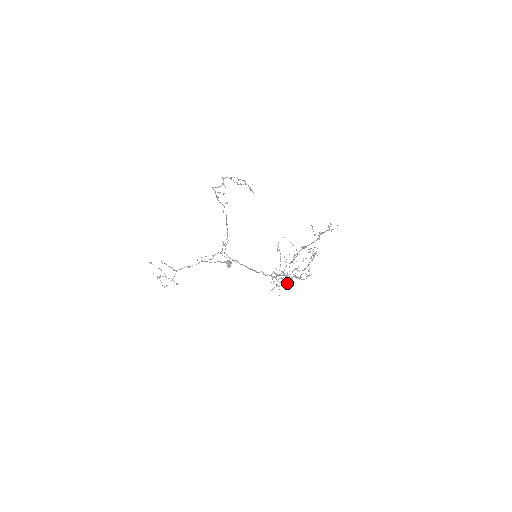
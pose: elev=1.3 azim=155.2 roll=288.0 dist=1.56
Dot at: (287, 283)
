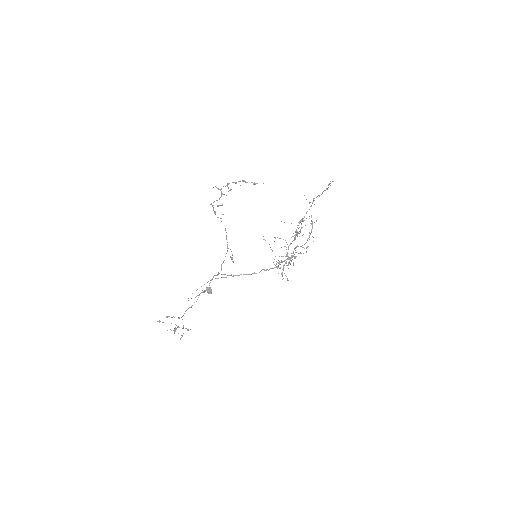
Dot at: occluded
